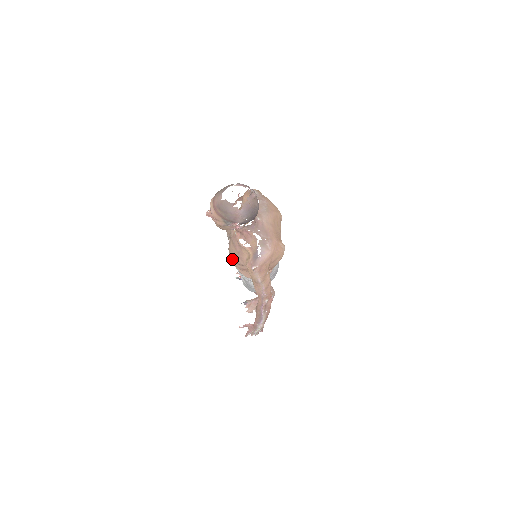
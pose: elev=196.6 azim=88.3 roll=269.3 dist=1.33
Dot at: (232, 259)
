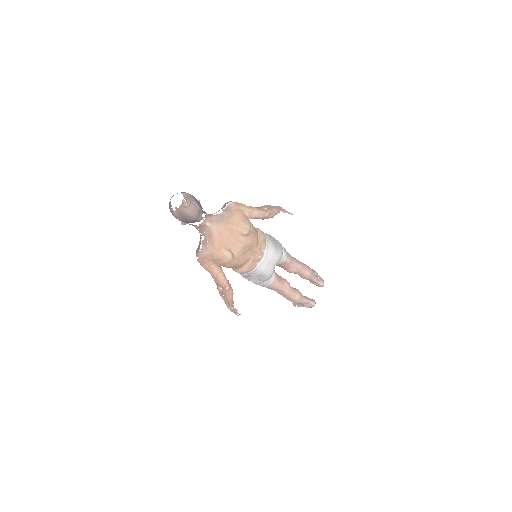
Dot at: occluded
